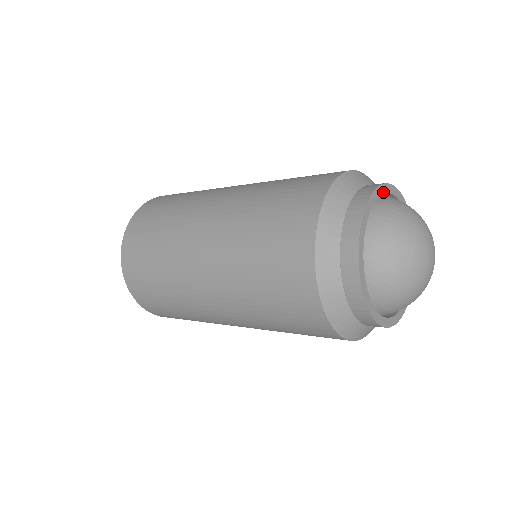
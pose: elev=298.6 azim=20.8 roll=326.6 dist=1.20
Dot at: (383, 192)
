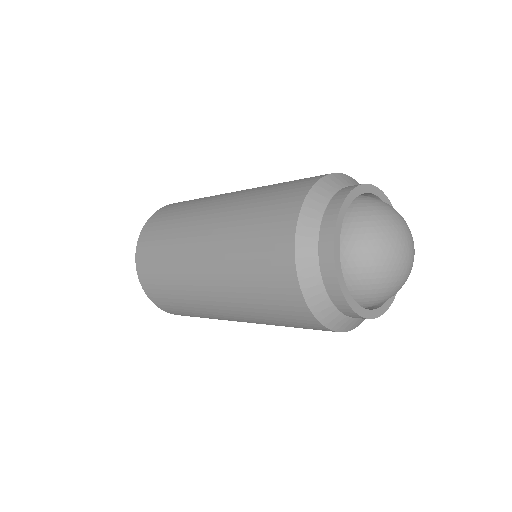
Dot at: (344, 213)
